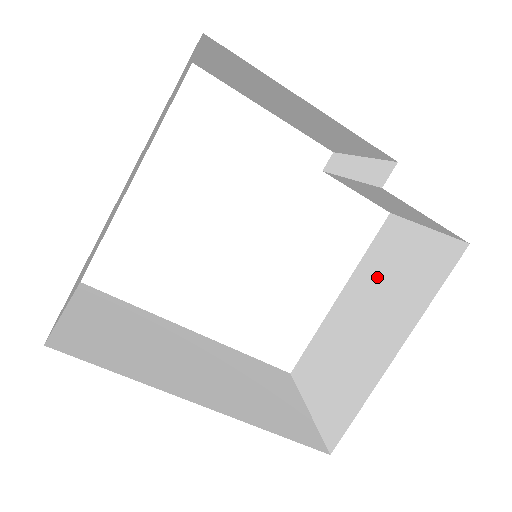
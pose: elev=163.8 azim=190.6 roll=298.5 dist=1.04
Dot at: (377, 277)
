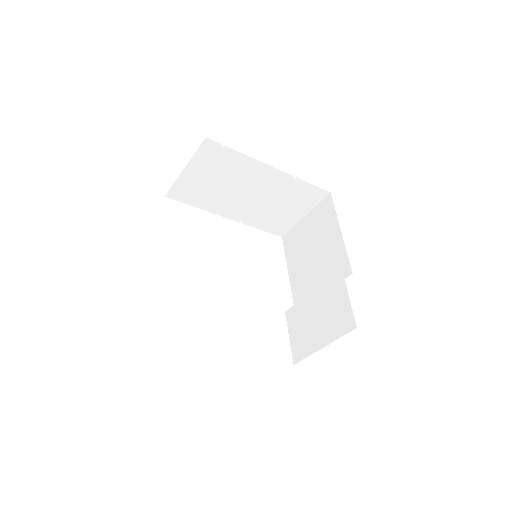
Dot at: occluded
